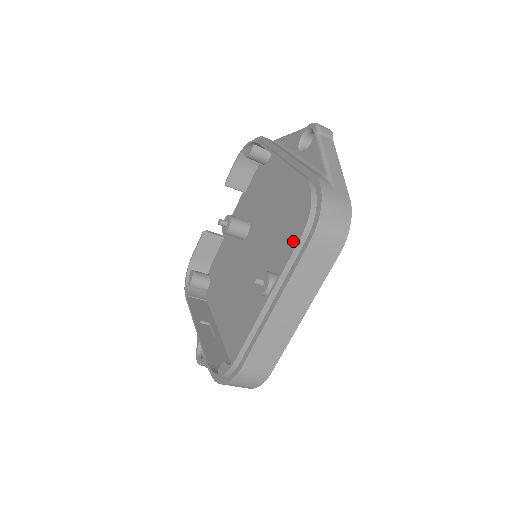
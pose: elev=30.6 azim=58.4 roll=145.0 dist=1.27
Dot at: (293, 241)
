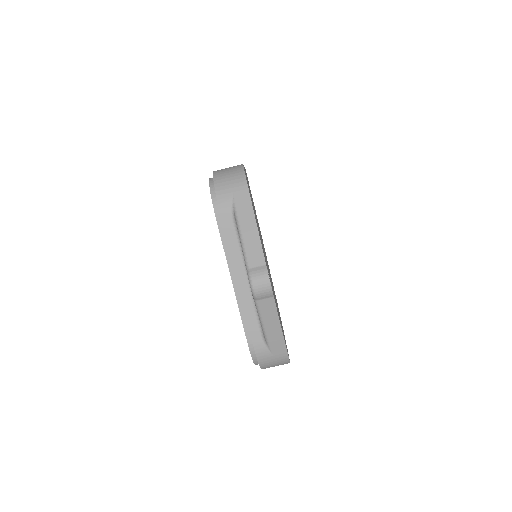
Dot at: occluded
